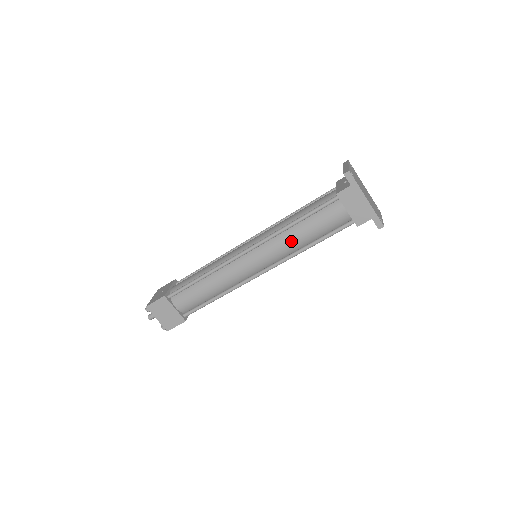
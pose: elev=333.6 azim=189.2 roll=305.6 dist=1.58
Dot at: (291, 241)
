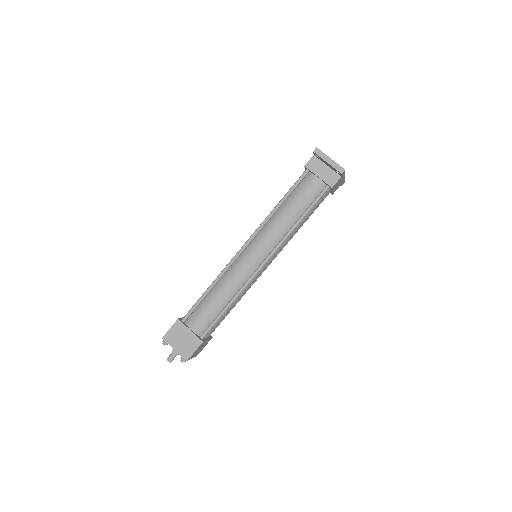
Dot at: occluded
